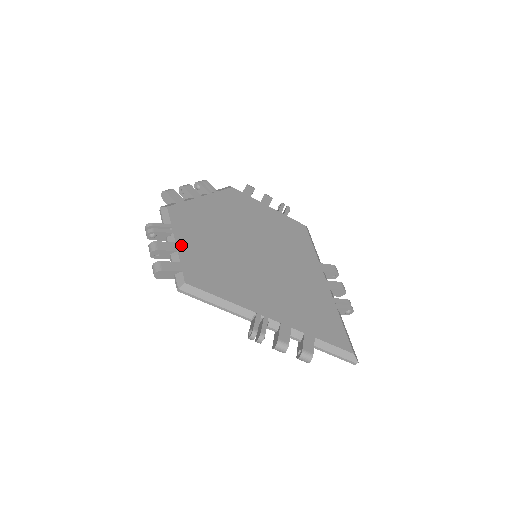
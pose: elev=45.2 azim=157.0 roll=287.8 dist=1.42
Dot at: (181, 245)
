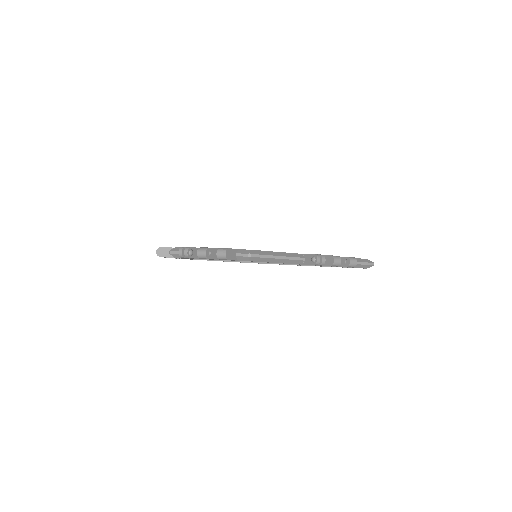
Dot at: occluded
